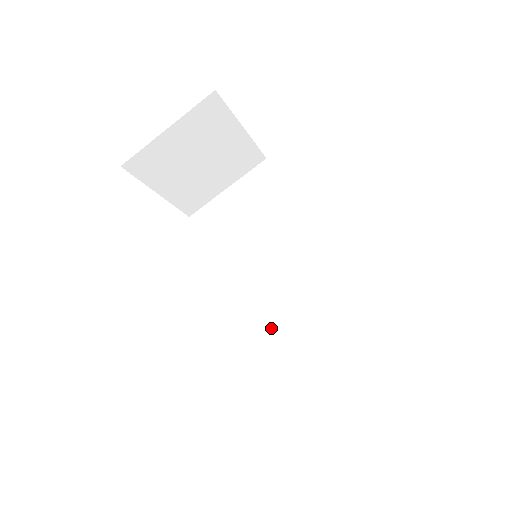
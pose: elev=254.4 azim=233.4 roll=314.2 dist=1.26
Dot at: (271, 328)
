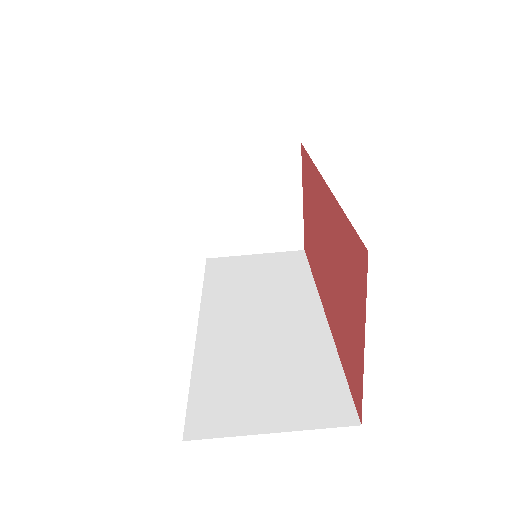
Dot at: (221, 351)
